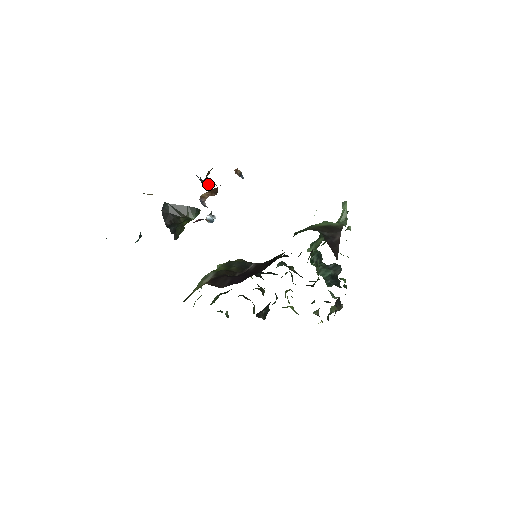
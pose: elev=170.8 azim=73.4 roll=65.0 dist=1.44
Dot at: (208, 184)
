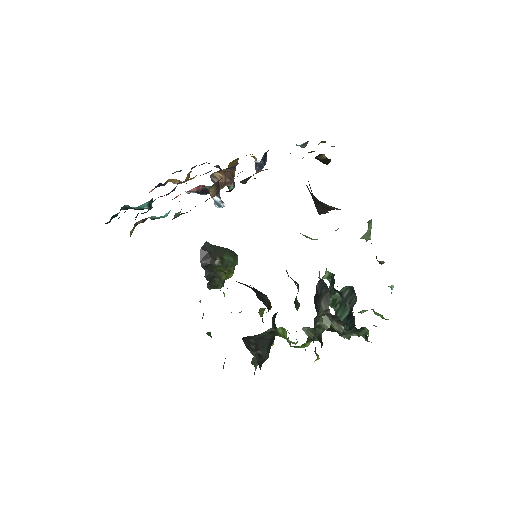
Dot at: (233, 188)
